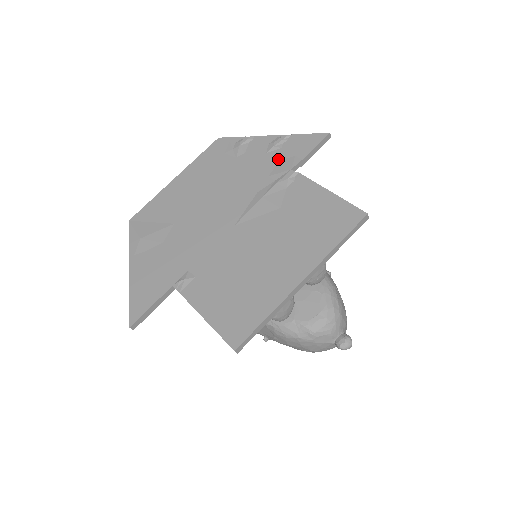
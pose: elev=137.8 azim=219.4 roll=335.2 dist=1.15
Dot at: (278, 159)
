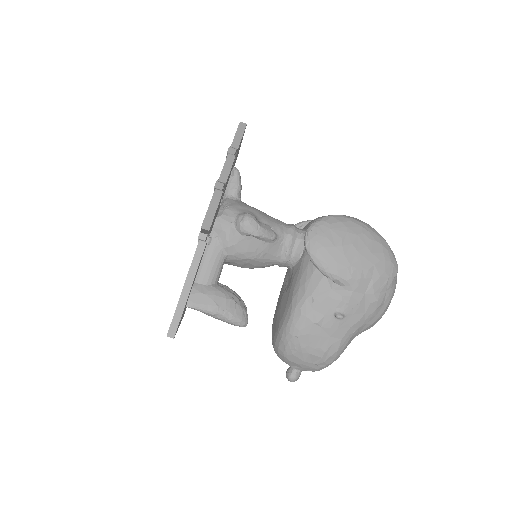
Dot at: occluded
